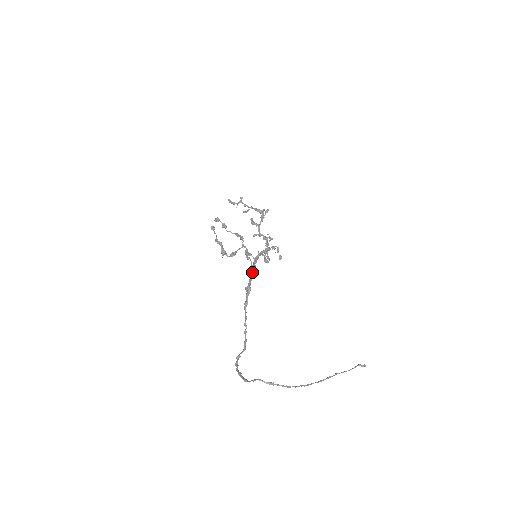
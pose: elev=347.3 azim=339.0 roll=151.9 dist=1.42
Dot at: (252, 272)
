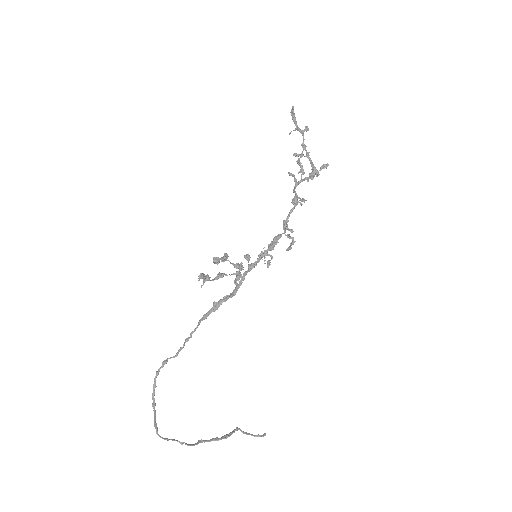
Dot at: (232, 293)
